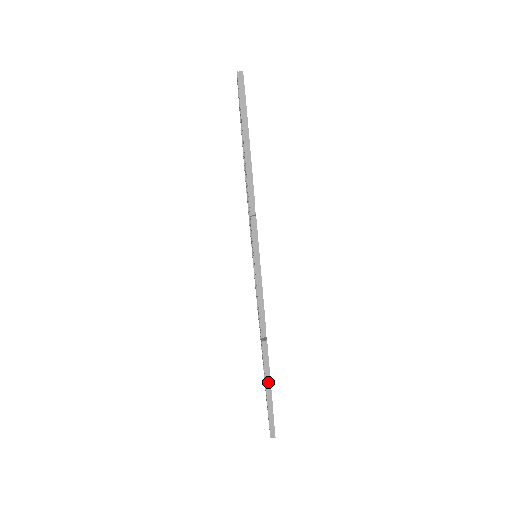
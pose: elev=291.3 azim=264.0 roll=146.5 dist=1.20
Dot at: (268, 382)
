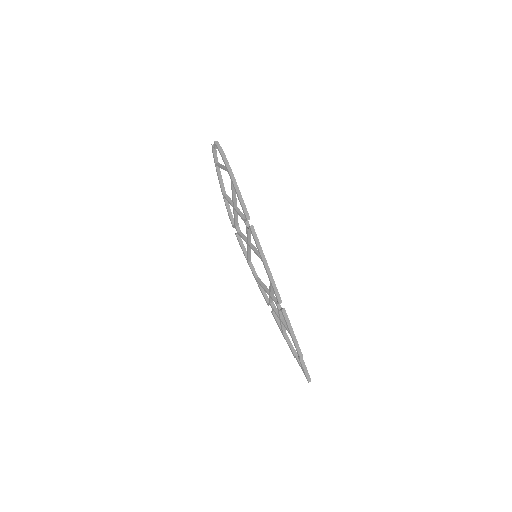
Dot at: (294, 339)
